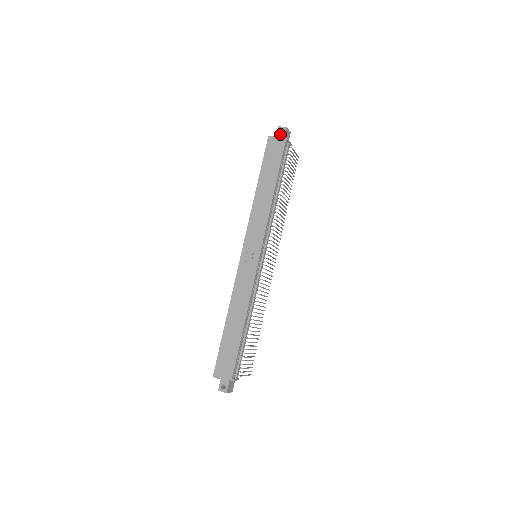
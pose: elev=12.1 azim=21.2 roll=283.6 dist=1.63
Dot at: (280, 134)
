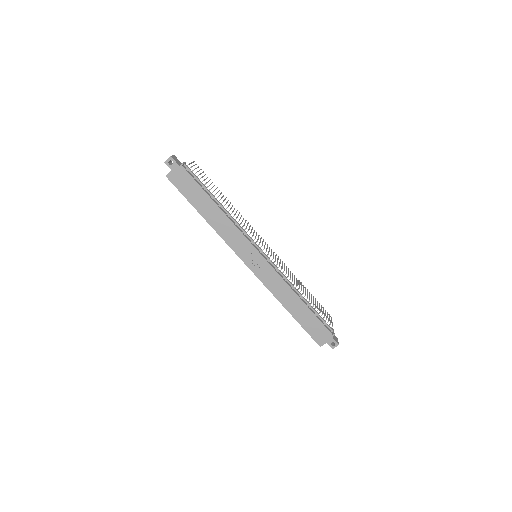
Dot at: (172, 166)
